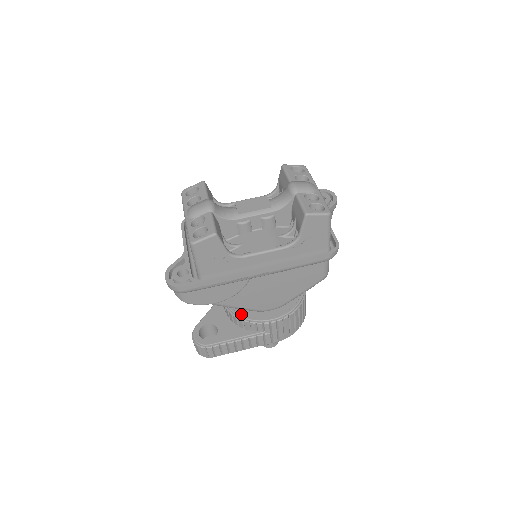
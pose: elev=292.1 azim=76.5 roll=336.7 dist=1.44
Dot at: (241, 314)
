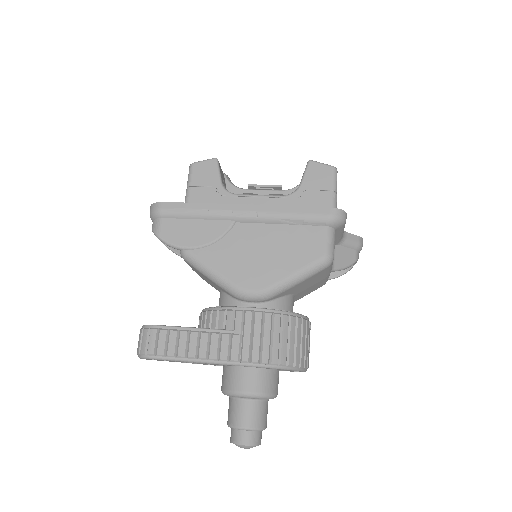
Dot at: occluded
